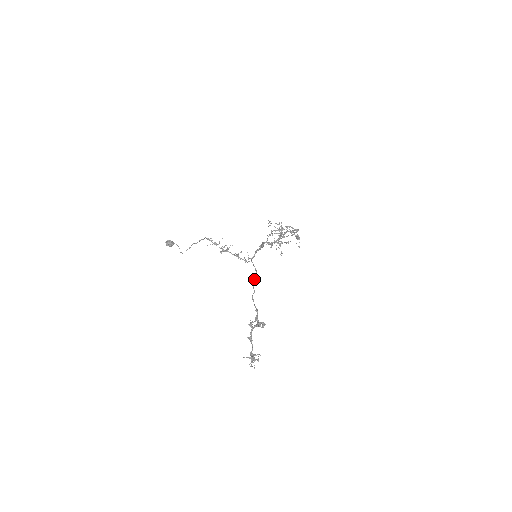
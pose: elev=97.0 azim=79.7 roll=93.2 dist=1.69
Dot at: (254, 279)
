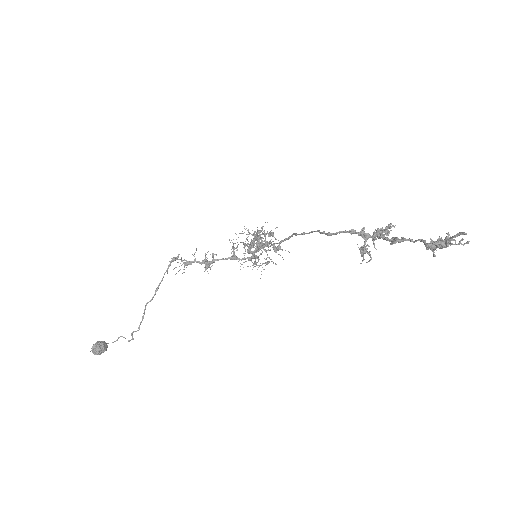
Dot at: (296, 233)
